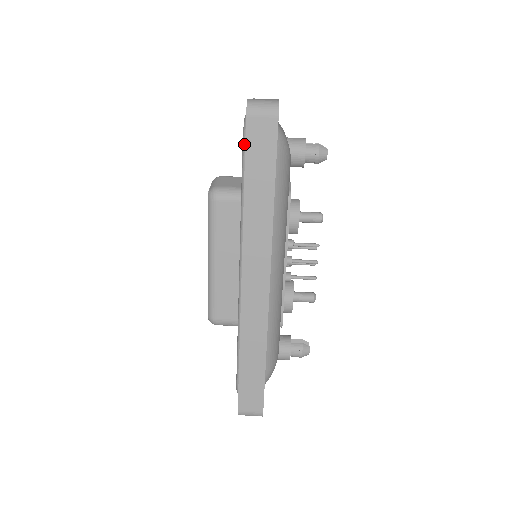
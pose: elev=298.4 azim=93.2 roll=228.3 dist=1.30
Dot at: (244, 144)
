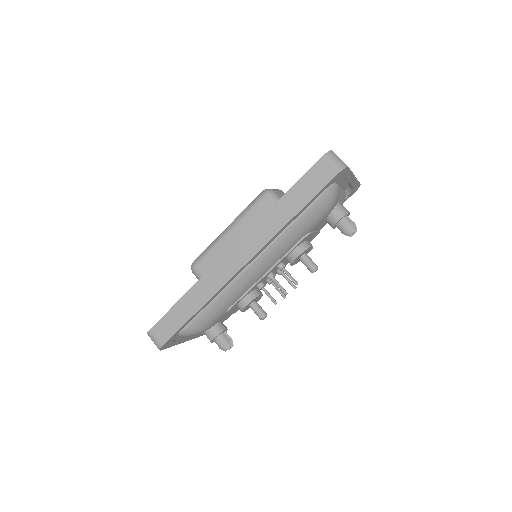
Dot at: occluded
